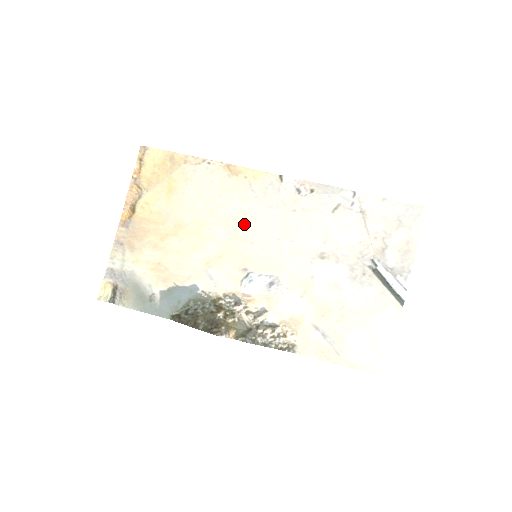
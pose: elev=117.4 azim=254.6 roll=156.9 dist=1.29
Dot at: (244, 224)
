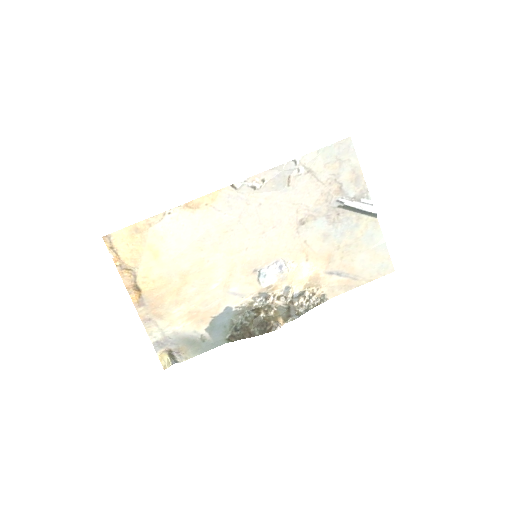
Dot at: (231, 240)
